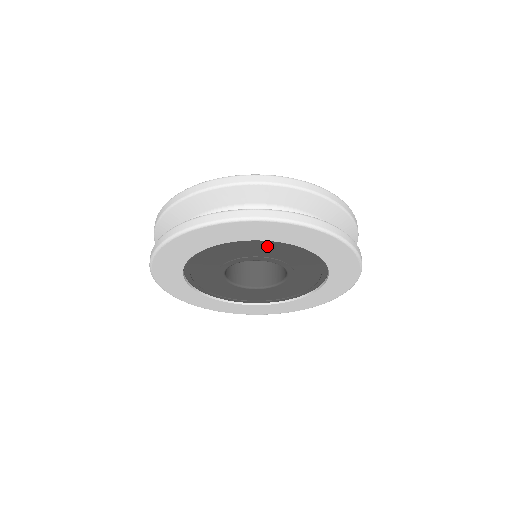
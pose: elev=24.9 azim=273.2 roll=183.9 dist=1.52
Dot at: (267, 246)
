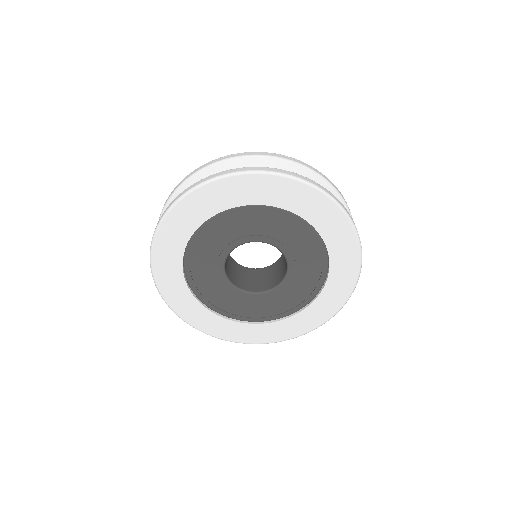
Dot at: (275, 219)
